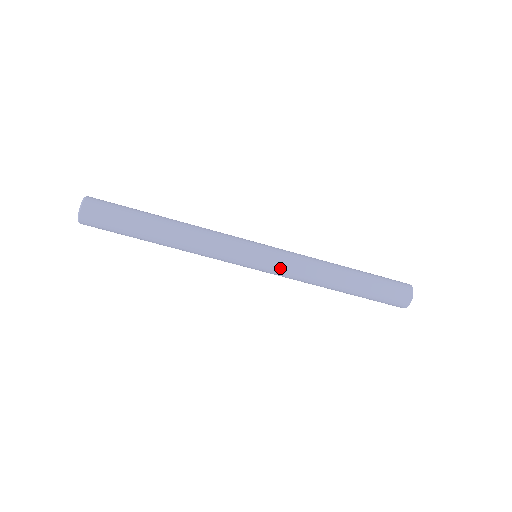
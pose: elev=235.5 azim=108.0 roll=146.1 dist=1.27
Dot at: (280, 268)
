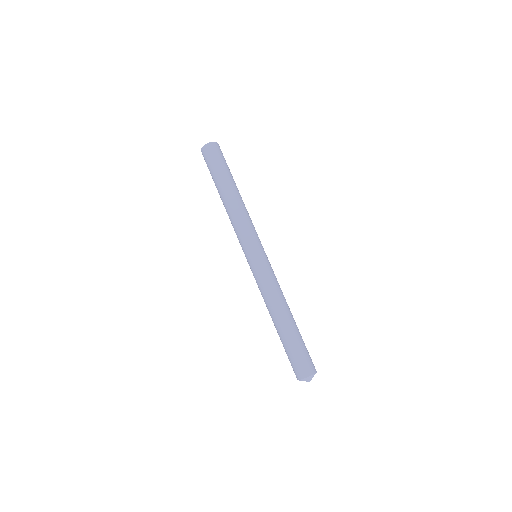
Dot at: (271, 268)
